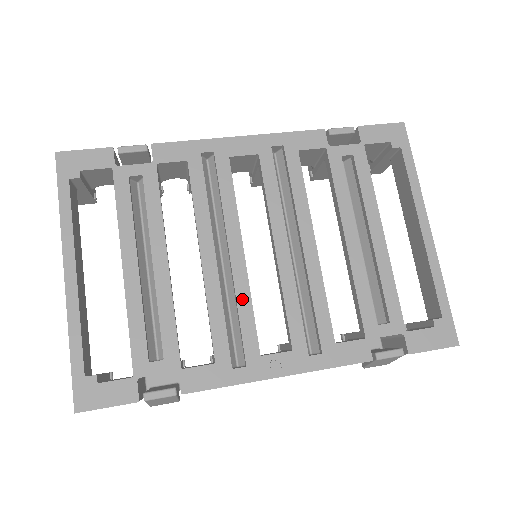
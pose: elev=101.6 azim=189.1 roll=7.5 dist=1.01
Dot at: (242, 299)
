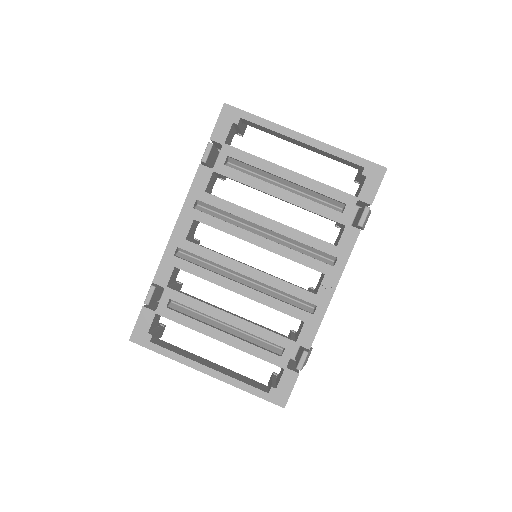
Dot at: (278, 285)
